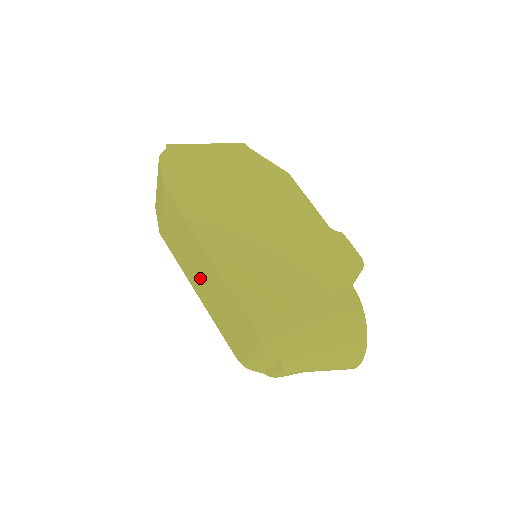
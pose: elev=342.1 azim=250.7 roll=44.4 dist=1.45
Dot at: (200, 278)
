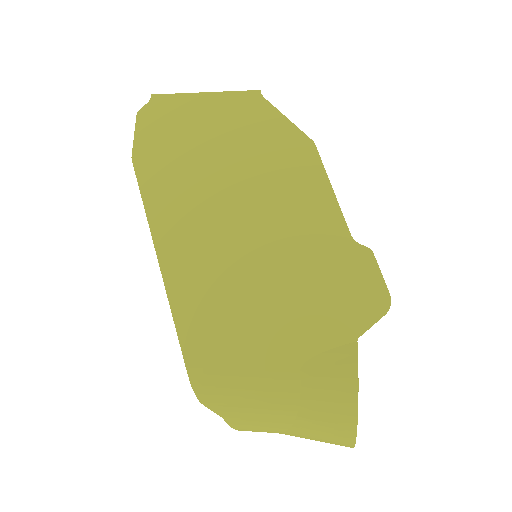
Dot at: occluded
